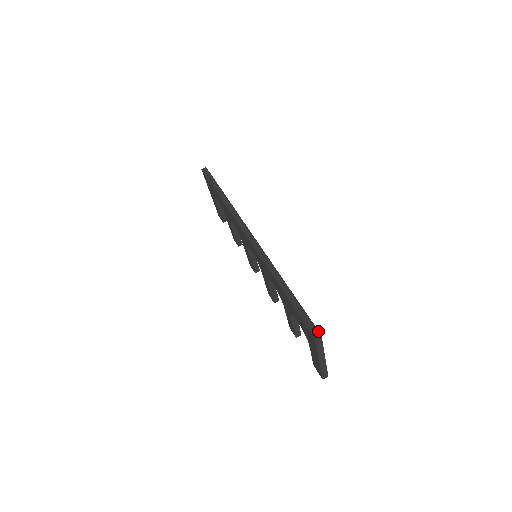
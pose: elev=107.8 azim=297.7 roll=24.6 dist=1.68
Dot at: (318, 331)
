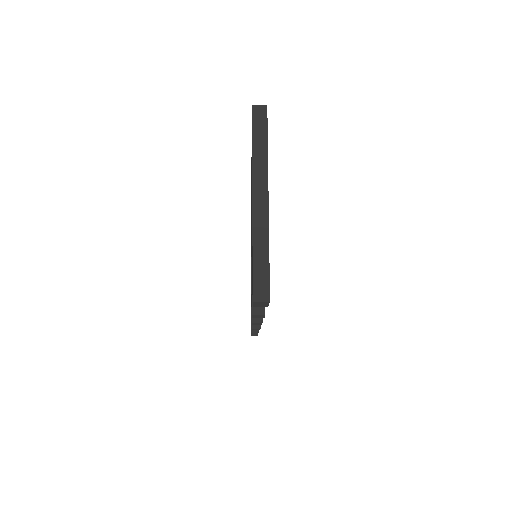
Dot at: (266, 111)
